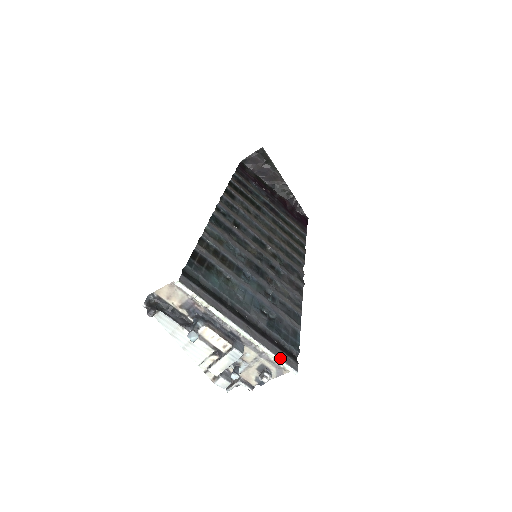
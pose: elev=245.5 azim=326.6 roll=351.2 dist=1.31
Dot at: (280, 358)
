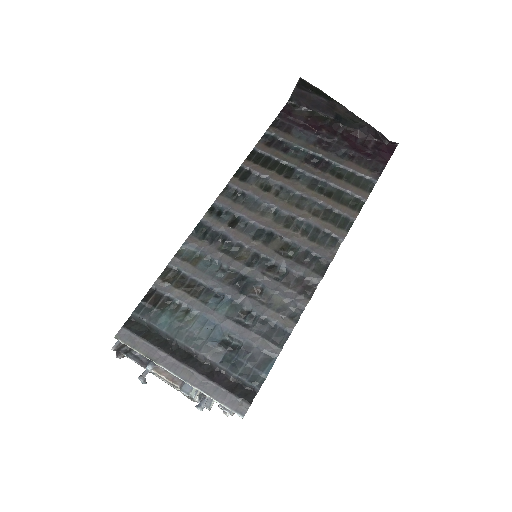
Dot at: (222, 403)
